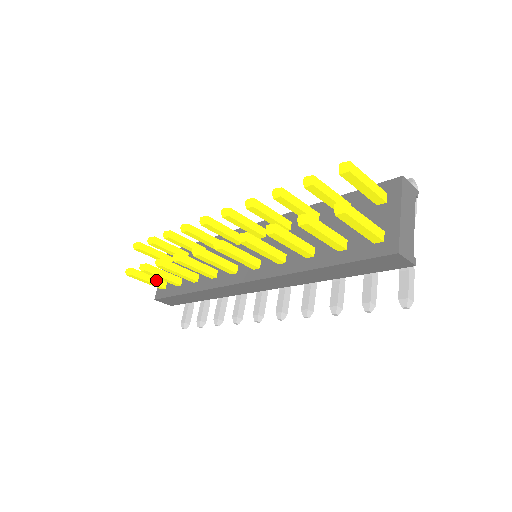
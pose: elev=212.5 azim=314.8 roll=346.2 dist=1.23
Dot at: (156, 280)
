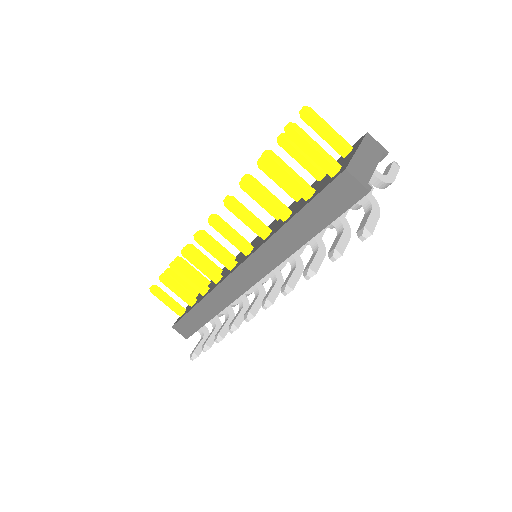
Dot at: (176, 304)
